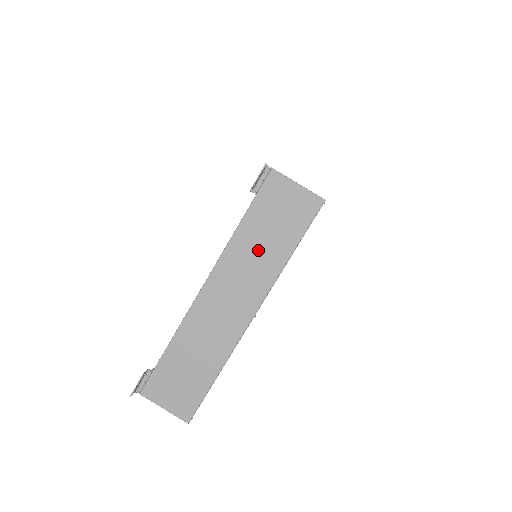
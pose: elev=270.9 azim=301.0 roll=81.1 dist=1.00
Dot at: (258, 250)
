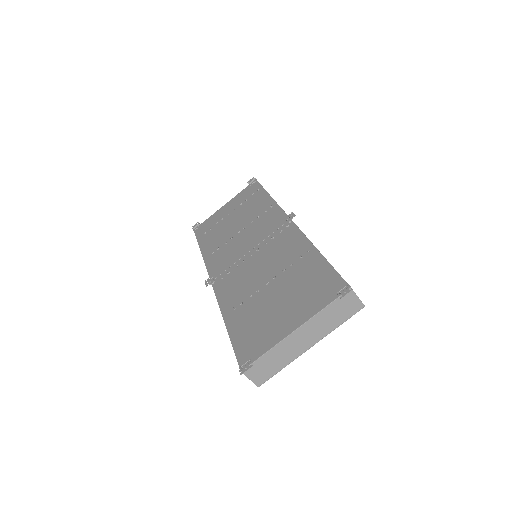
Dot at: (327, 320)
